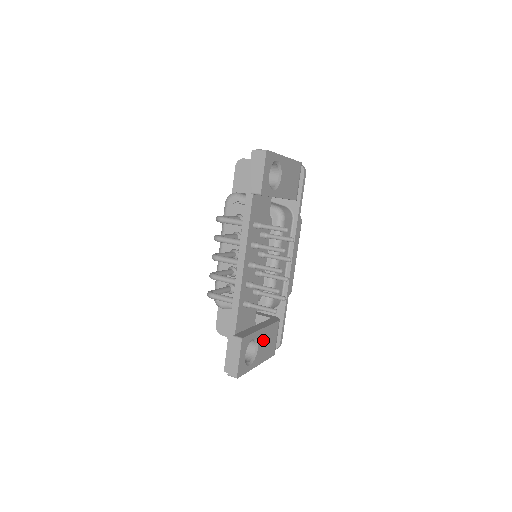
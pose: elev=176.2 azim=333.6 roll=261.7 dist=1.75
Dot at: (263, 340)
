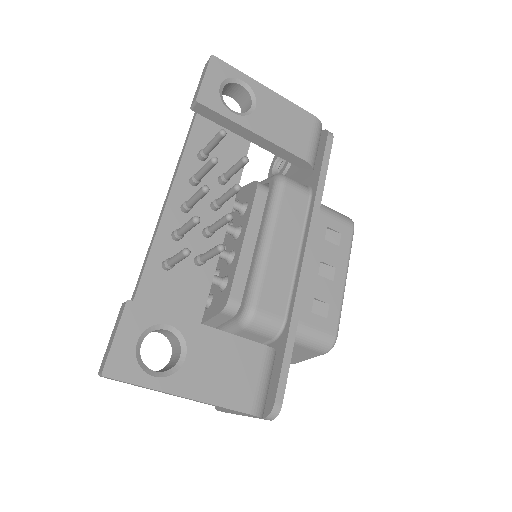
Dot at: (207, 352)
